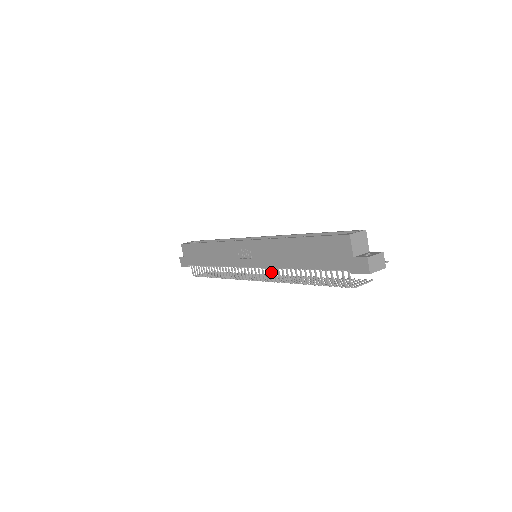
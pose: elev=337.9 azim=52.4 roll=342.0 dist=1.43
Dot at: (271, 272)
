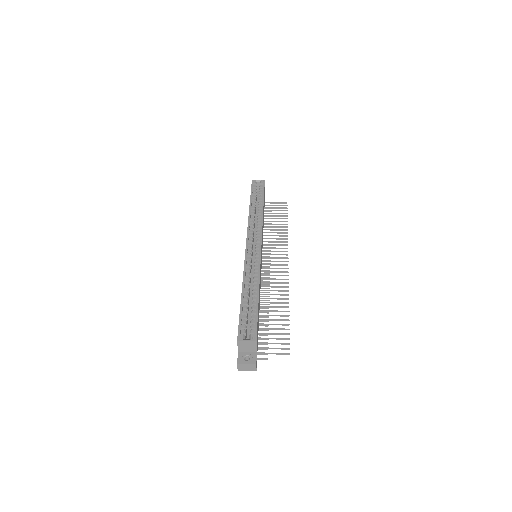
Dot at: occluded
